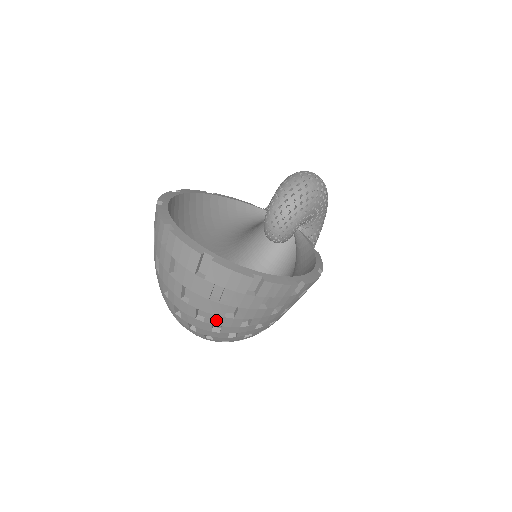
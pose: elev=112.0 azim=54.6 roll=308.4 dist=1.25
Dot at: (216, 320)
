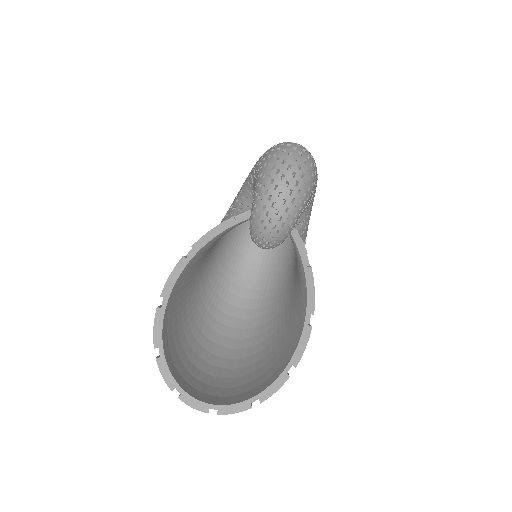
Dot at: occluded
